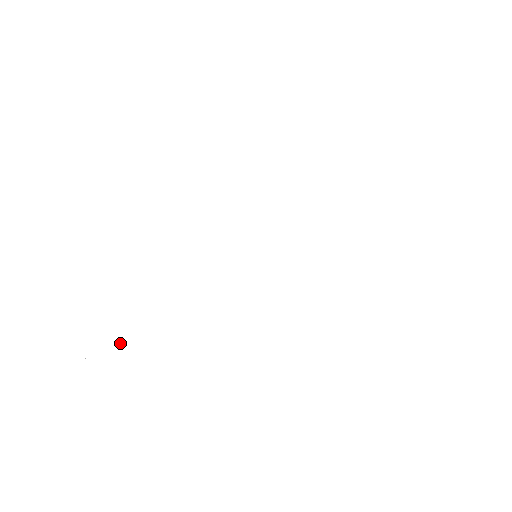
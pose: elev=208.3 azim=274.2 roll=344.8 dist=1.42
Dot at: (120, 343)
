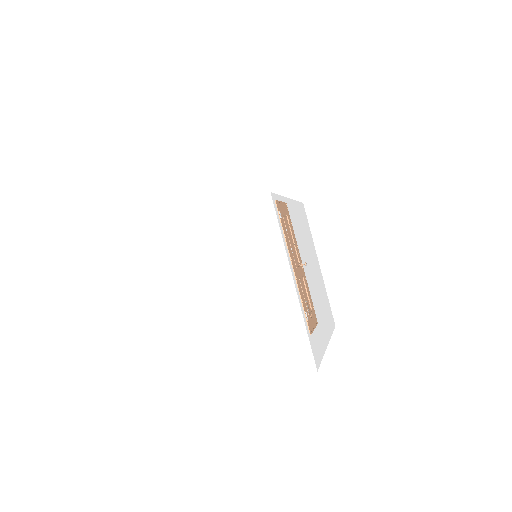
Dot at: (153, 380)
